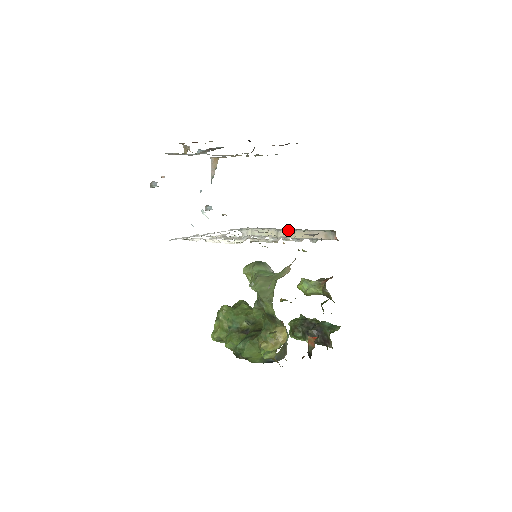
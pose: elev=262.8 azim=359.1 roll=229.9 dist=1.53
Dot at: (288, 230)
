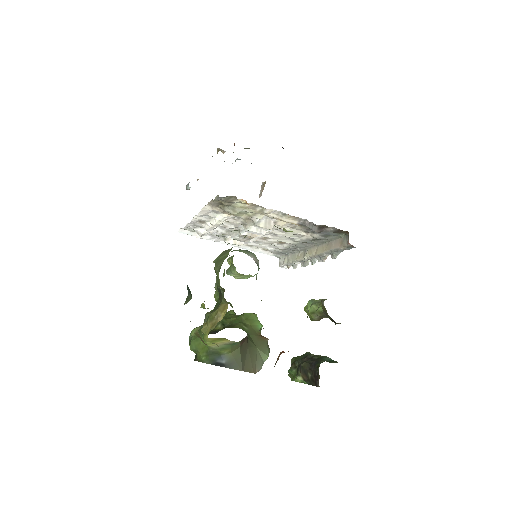
Dot at: (313, 247)
